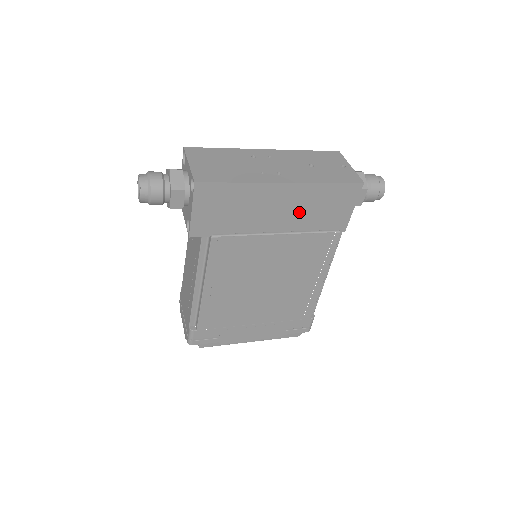
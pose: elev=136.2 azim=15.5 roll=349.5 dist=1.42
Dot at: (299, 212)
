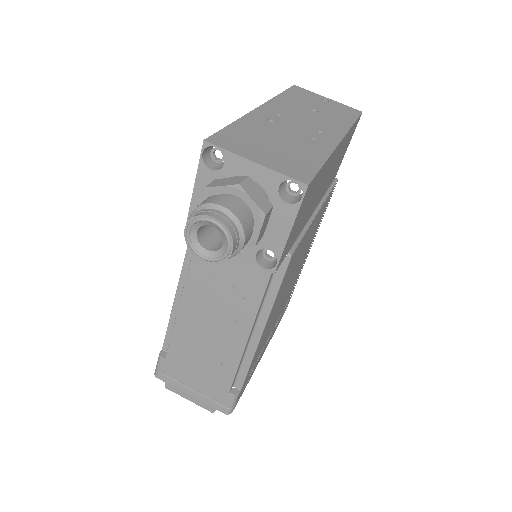
Dot at: (330, 174)
